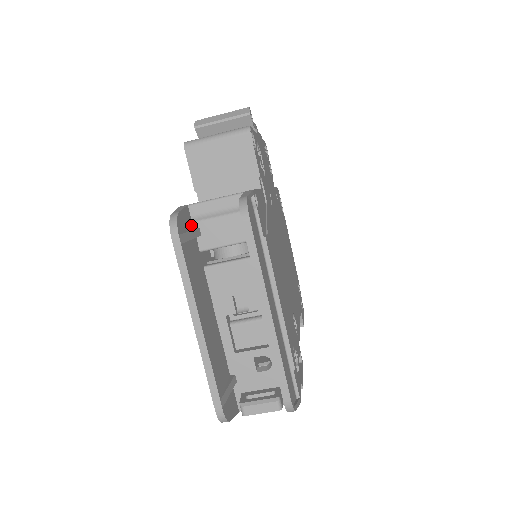
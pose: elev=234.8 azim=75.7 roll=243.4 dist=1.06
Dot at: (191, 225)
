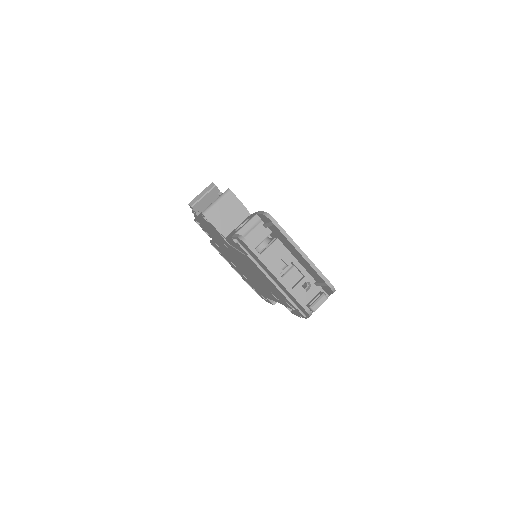
Dot at: occluded
